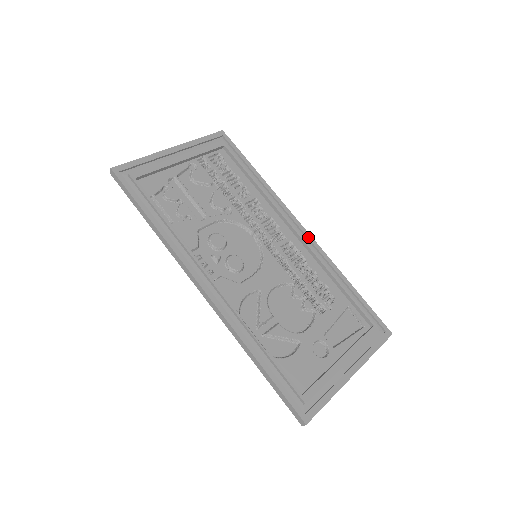
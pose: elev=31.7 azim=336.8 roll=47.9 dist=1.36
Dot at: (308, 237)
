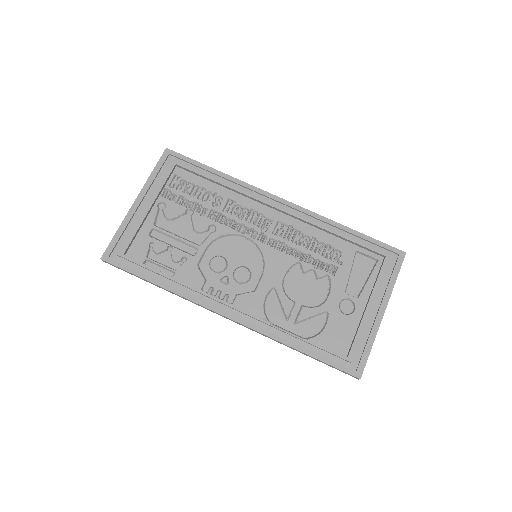
Dot at: (292, 207)
